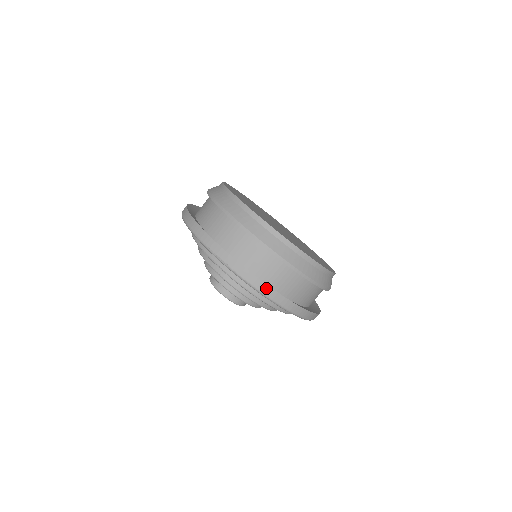
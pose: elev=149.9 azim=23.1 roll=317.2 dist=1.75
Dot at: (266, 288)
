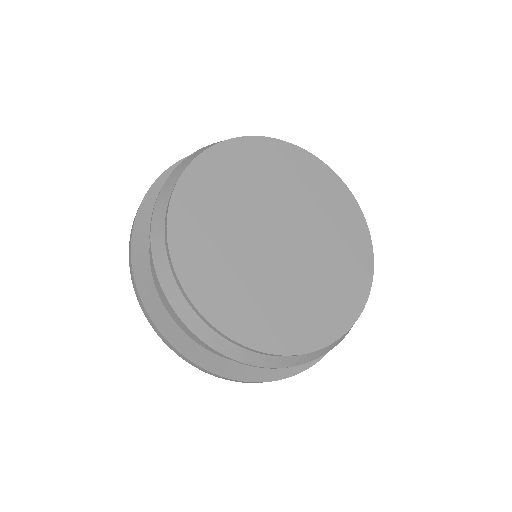
Dot at: (230, 379)
